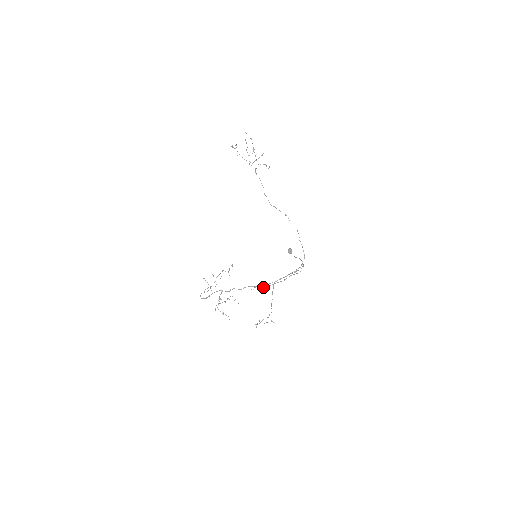
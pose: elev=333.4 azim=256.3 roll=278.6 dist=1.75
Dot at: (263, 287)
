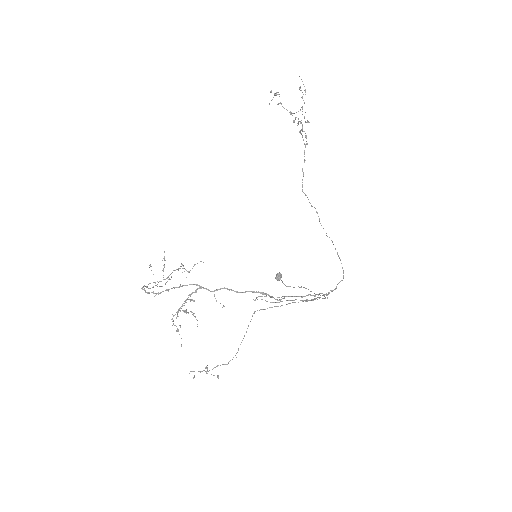
Dot at: (284, 298)
